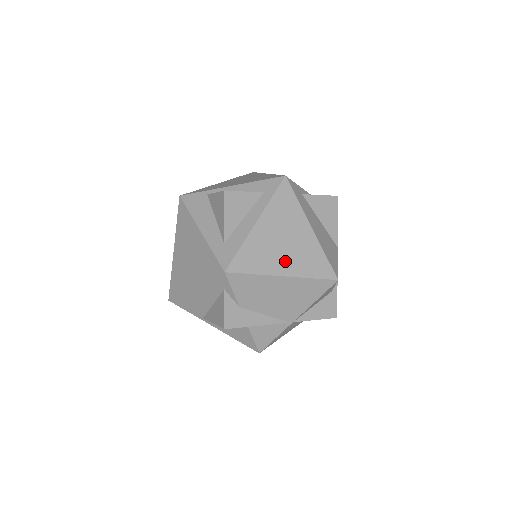
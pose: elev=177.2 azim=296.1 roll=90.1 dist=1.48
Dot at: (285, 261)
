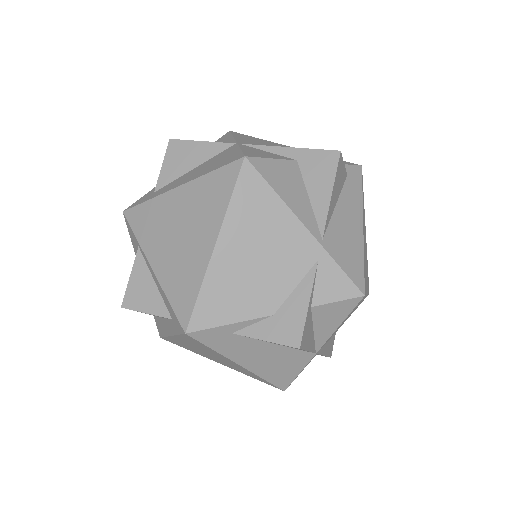
Dot at: (217, 360)
